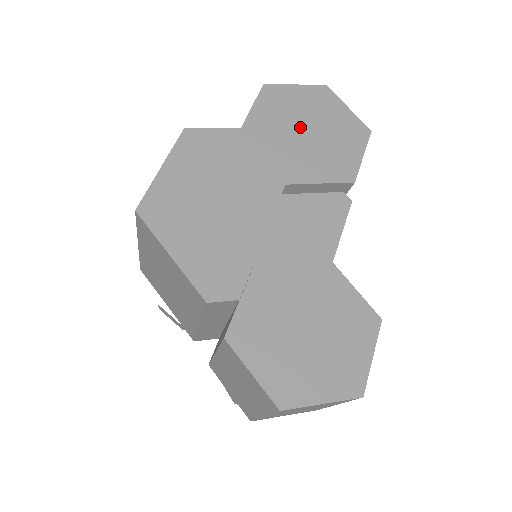
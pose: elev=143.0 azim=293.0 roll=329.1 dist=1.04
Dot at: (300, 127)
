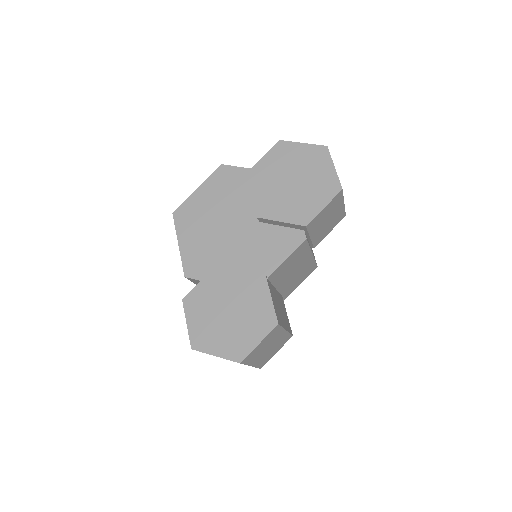
Dot at: (288, 177)
